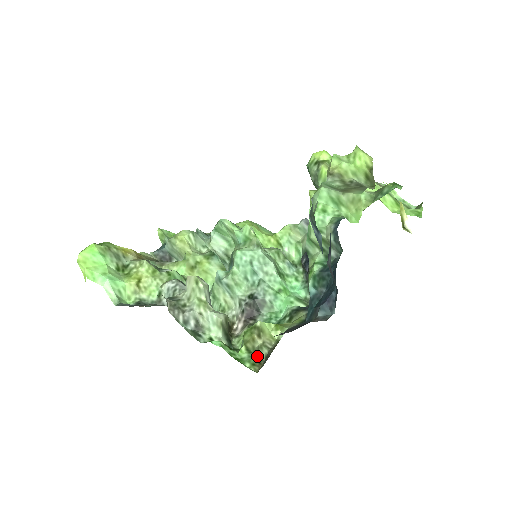
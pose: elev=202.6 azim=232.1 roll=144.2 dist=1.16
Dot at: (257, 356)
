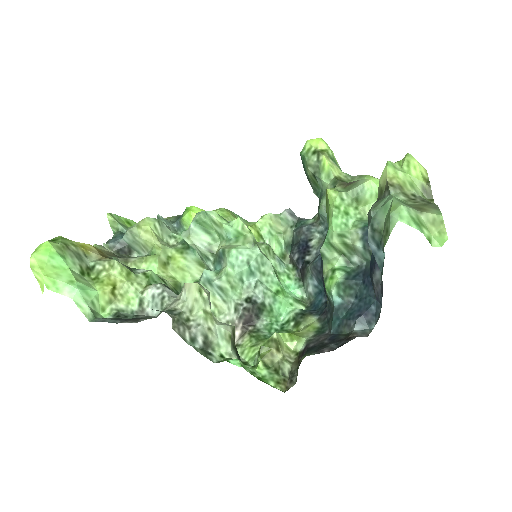
Dot at: (279, 372)
